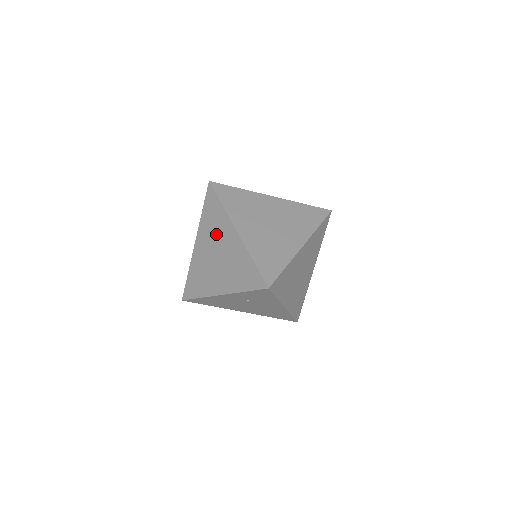
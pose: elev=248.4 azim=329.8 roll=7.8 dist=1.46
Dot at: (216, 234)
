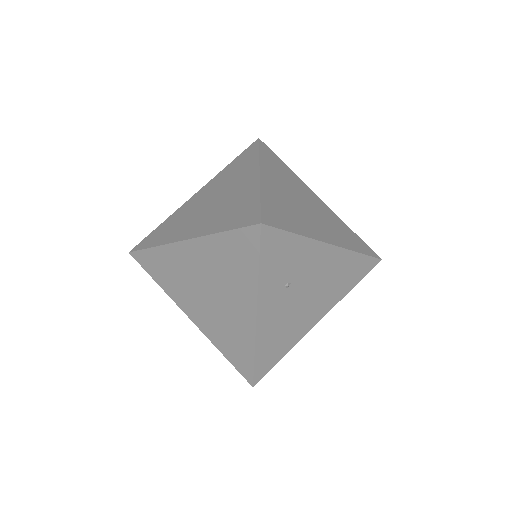
Dot at: (183, 277)
